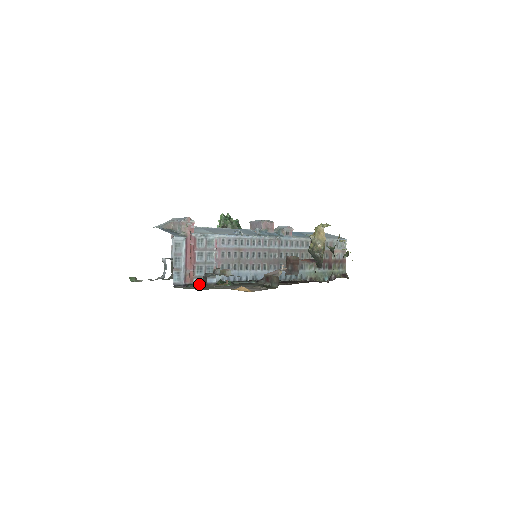
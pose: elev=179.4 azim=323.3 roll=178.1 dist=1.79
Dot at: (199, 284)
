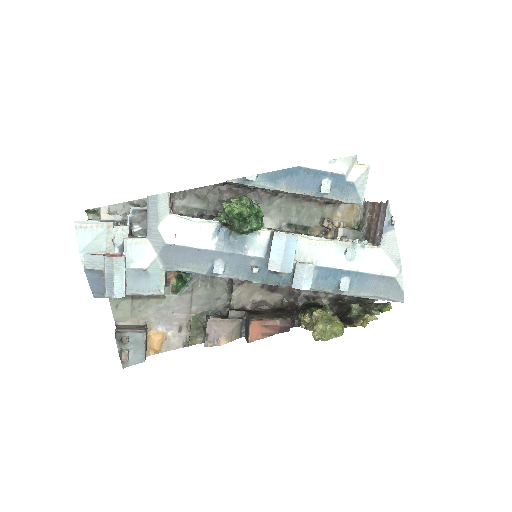
Dot at: occluded
